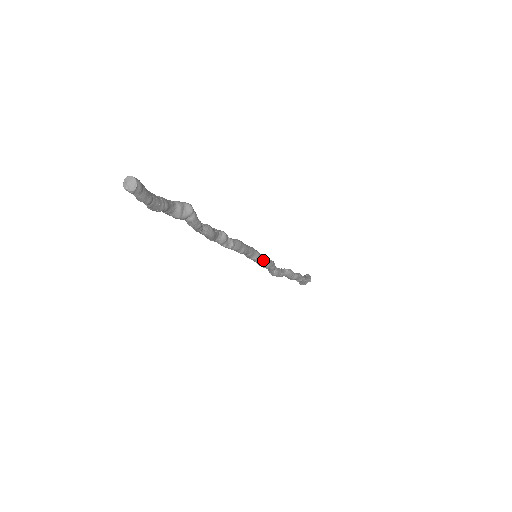
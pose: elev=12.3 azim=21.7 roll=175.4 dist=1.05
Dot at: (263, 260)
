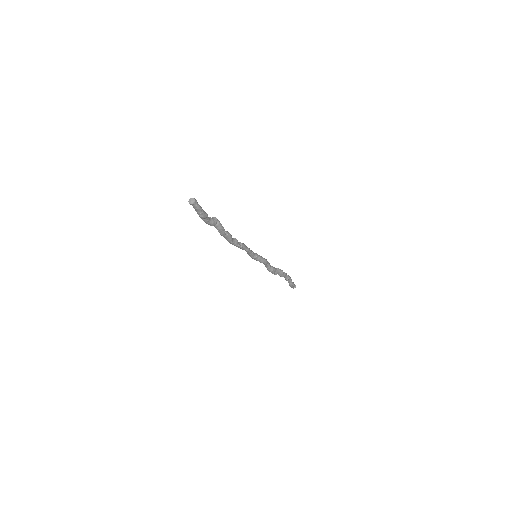
Dot at: (261, 257)
